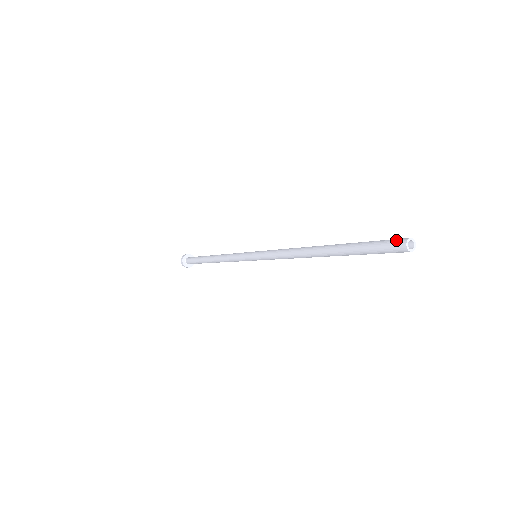
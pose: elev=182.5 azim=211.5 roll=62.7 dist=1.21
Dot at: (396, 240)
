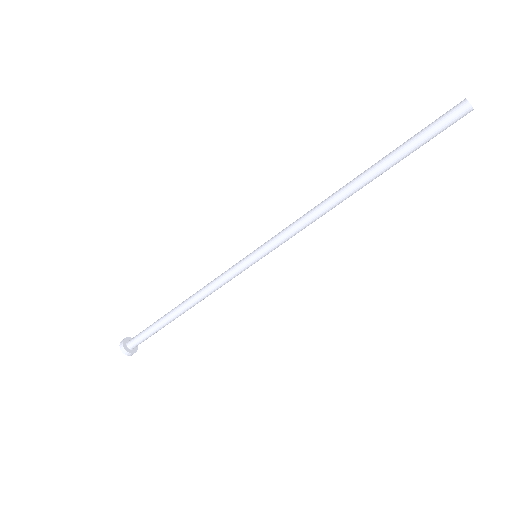
Dot at: occluded
